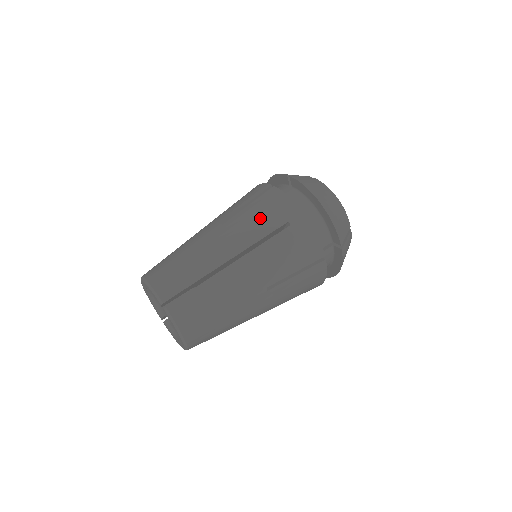
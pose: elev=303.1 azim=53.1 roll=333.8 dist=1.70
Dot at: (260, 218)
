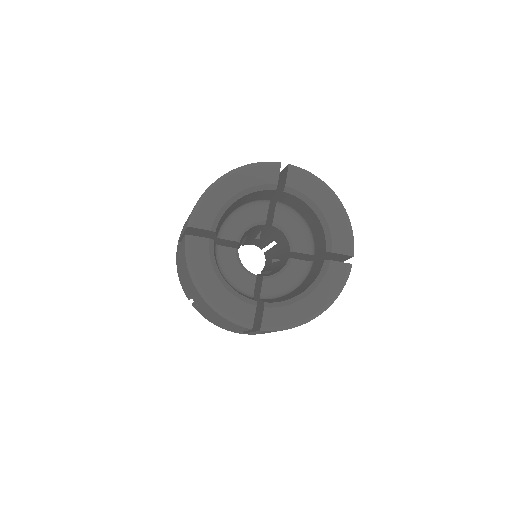
Dot at: occluded
